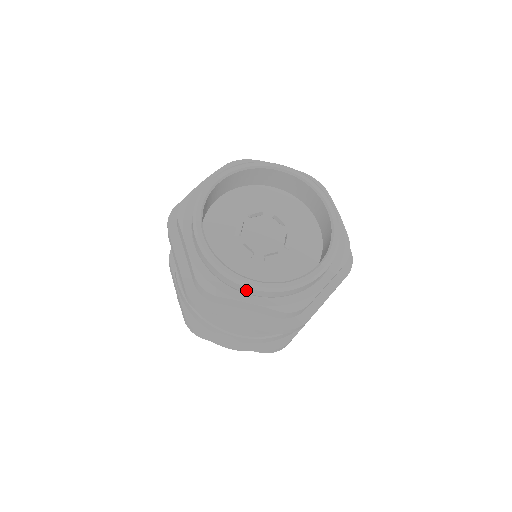
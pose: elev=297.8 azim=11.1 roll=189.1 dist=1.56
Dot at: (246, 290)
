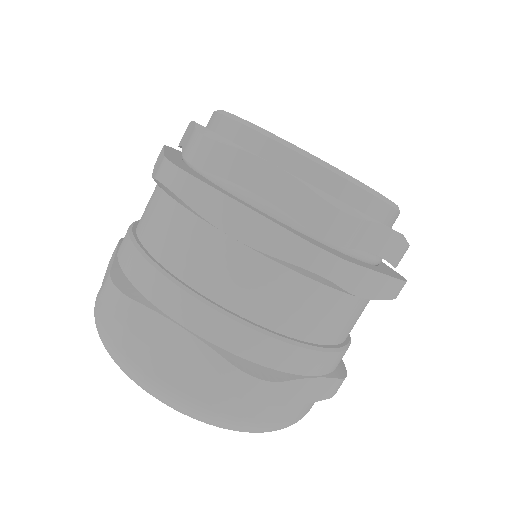
Dot at: (378, 211)
